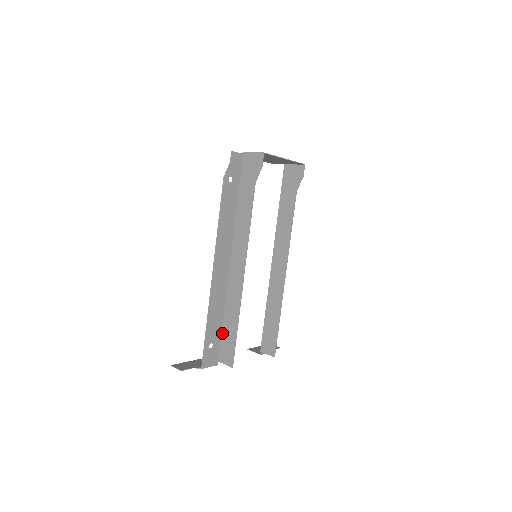
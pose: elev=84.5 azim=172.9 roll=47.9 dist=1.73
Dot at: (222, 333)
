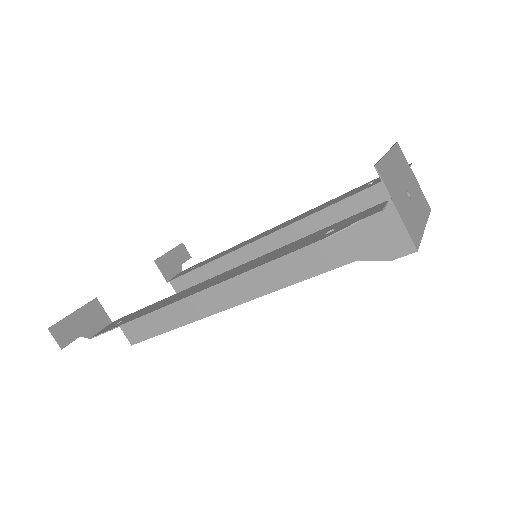
Dot at: occluded
